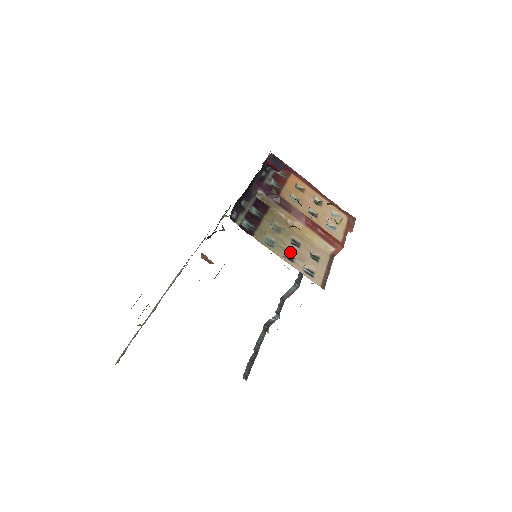
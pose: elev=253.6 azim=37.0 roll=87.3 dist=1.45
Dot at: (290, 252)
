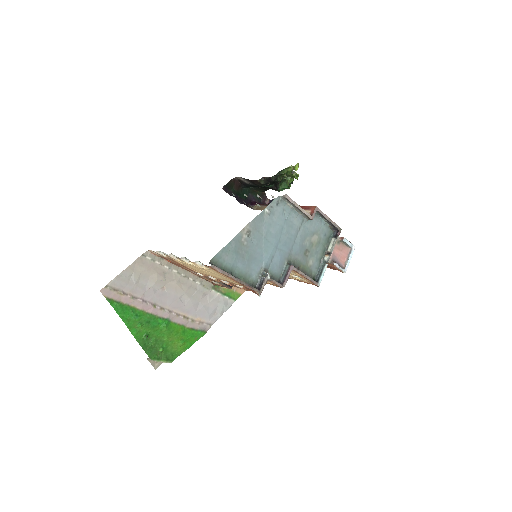
Dot at: occluded
